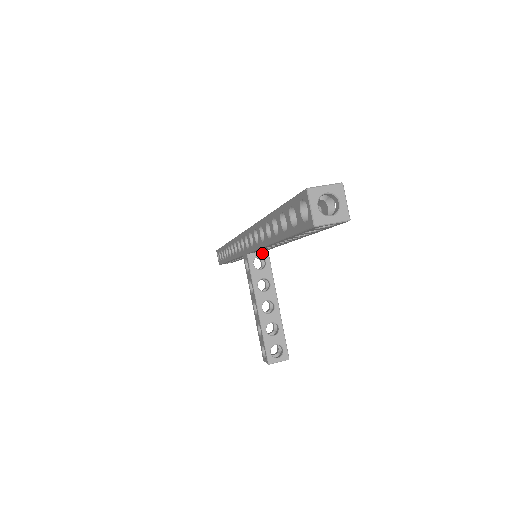
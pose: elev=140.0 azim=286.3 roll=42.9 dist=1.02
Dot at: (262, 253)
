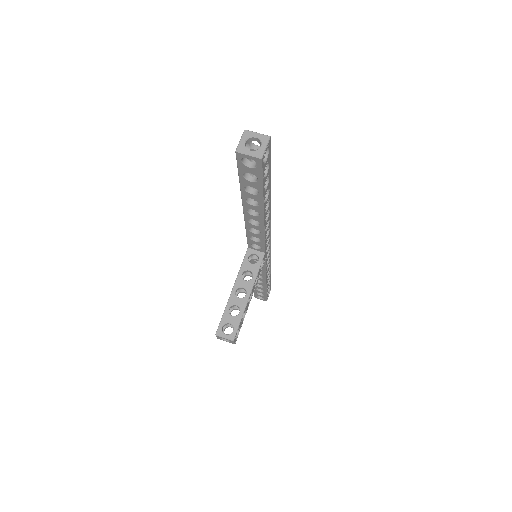
Dot at: (259, 253)
